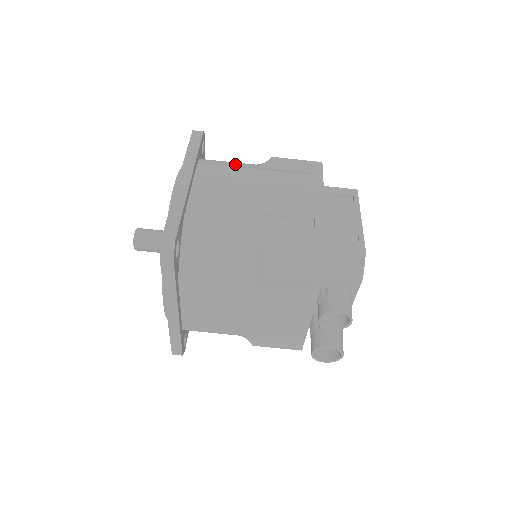
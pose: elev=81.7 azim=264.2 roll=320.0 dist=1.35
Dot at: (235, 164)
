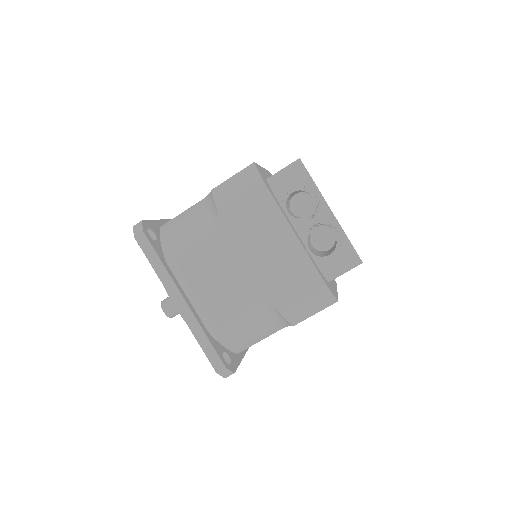
Dot at: occluded
